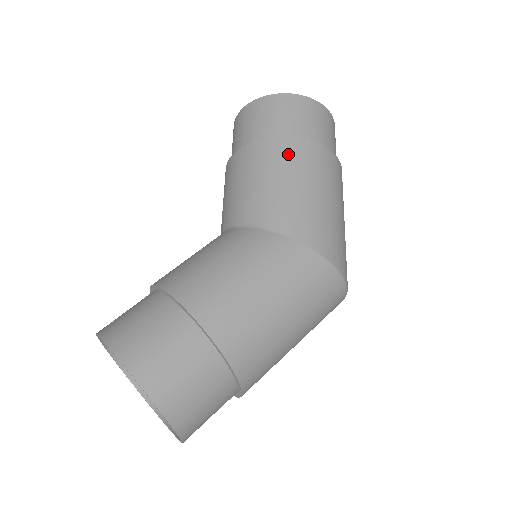
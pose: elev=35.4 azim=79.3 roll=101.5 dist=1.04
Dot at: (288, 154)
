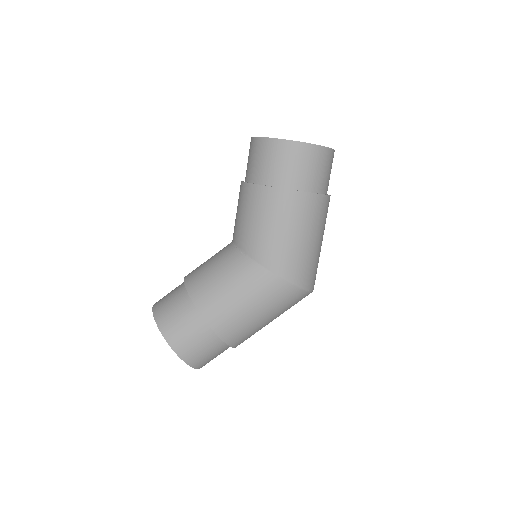
Dot at: (281, 205)
